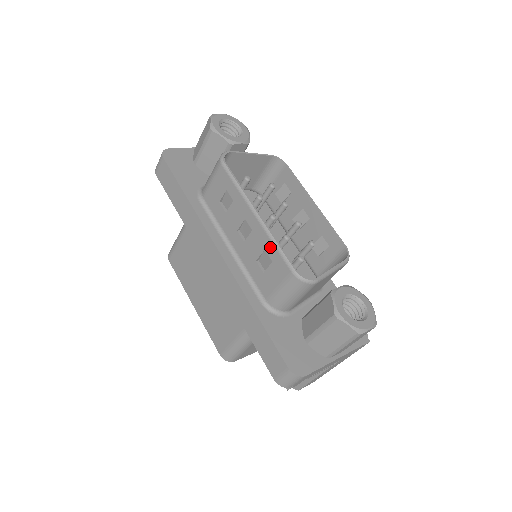
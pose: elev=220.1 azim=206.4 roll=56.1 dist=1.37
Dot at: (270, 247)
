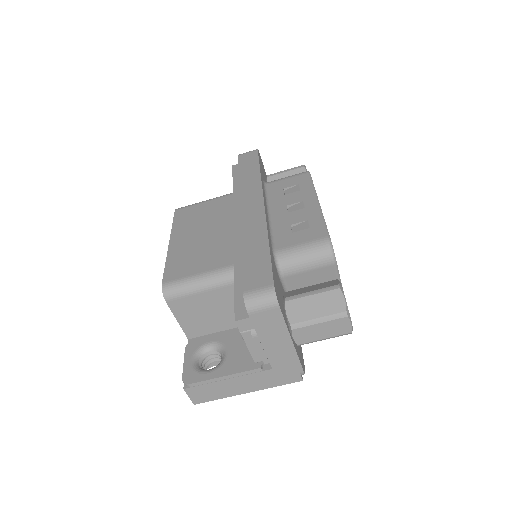
Dot at: (316, 219)
